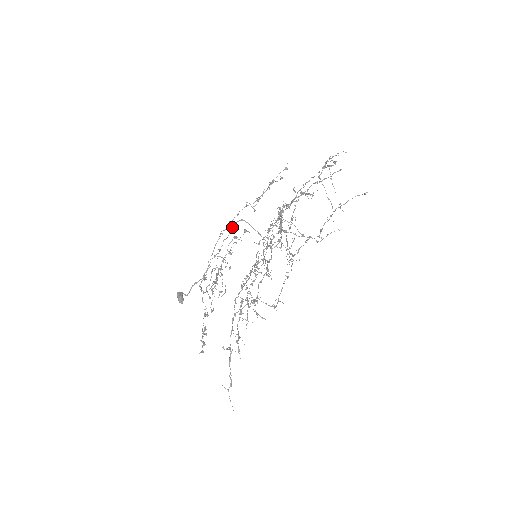
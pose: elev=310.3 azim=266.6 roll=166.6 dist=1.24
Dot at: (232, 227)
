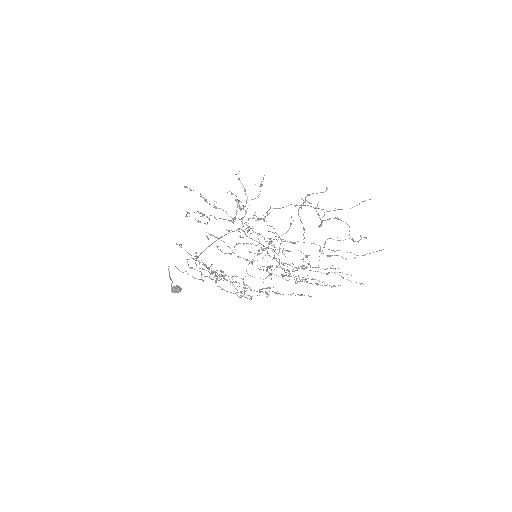
Dot at: occluded
